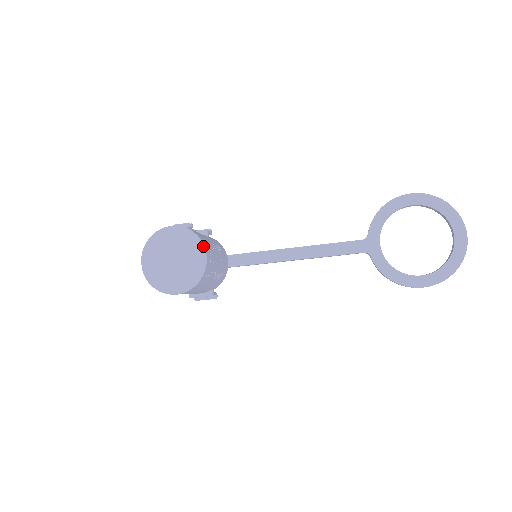
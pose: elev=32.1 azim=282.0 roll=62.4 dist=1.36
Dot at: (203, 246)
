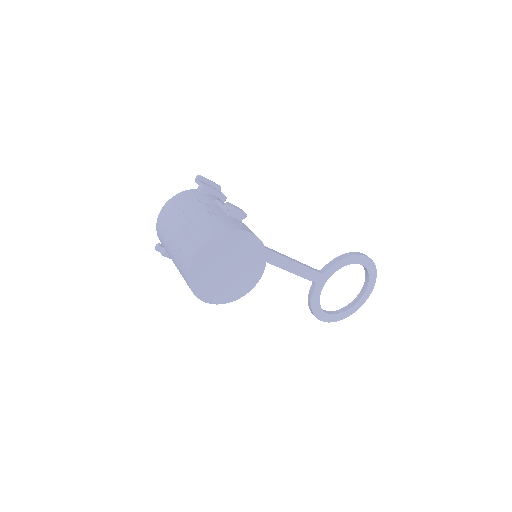
Dot at: occluded
